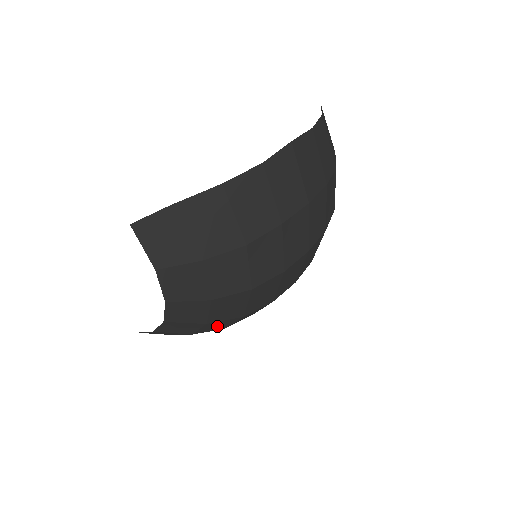
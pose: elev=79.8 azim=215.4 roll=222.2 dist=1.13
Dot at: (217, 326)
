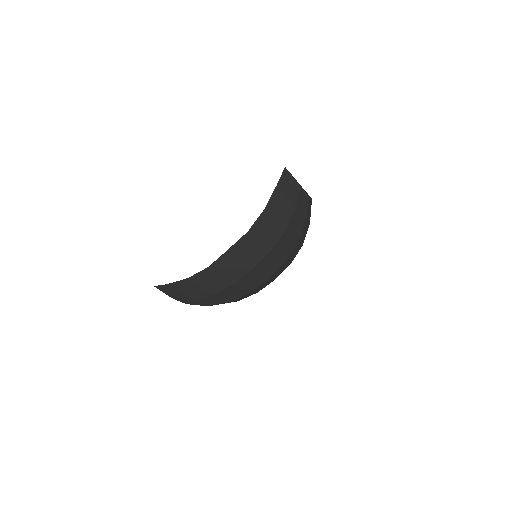
Dot at: occluded
